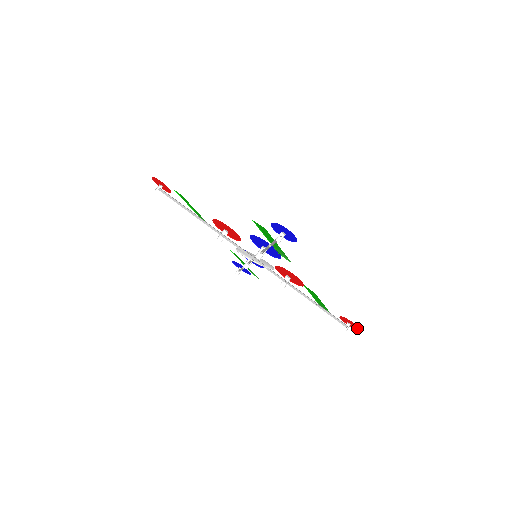
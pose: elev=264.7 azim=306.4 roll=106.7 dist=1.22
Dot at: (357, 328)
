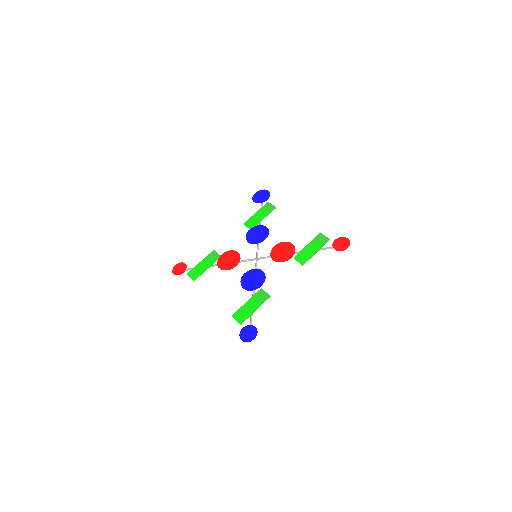
Dot at: (348, 243)
